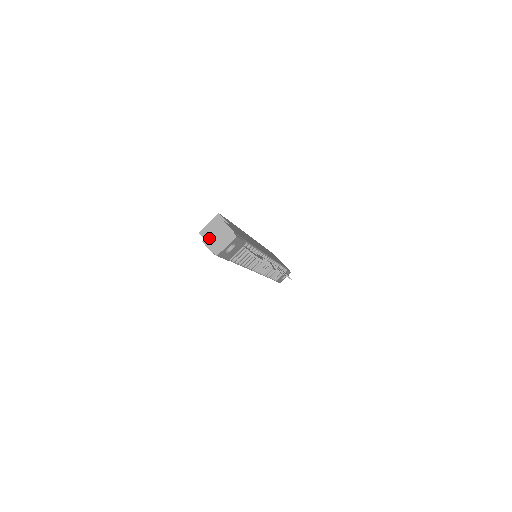
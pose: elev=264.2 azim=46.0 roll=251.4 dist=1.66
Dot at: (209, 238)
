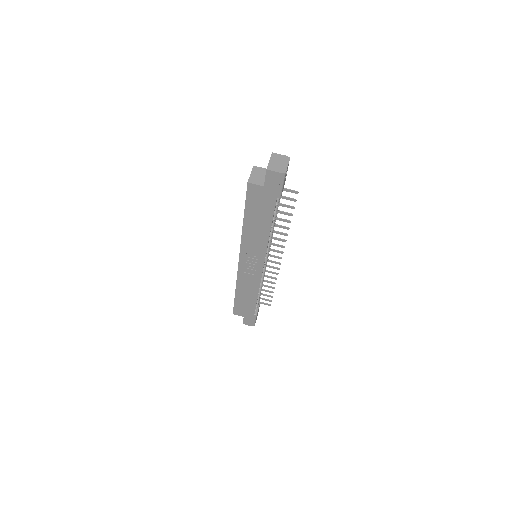
Dot at: (270, 165)
